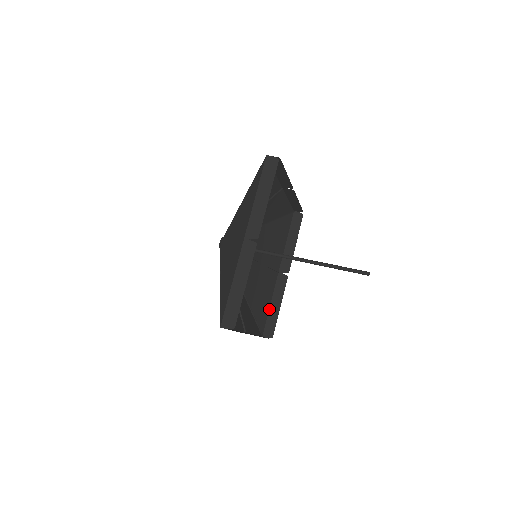
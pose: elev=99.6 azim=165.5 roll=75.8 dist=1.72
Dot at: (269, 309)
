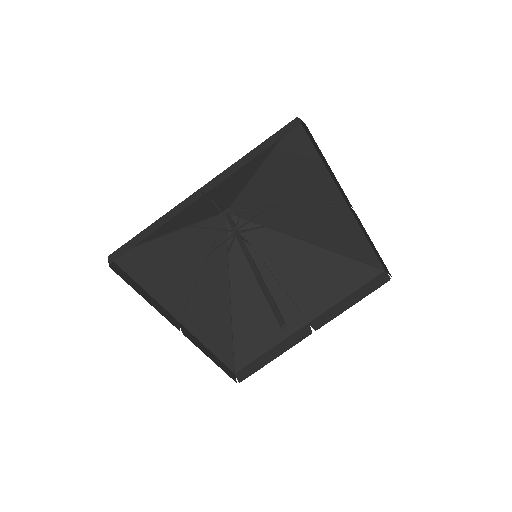
Dot at: (266, 352)
